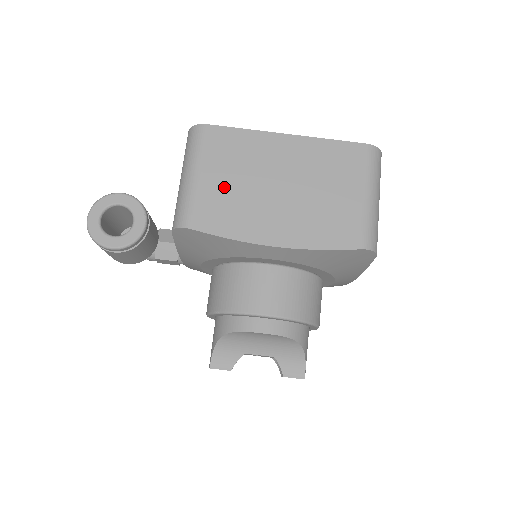
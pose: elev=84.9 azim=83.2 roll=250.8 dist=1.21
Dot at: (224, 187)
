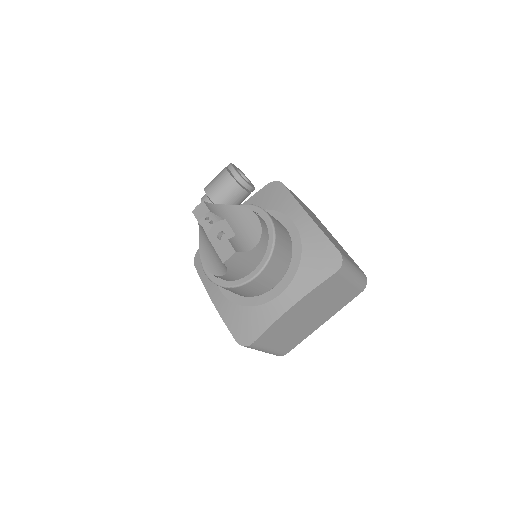
Dot at: occluded
